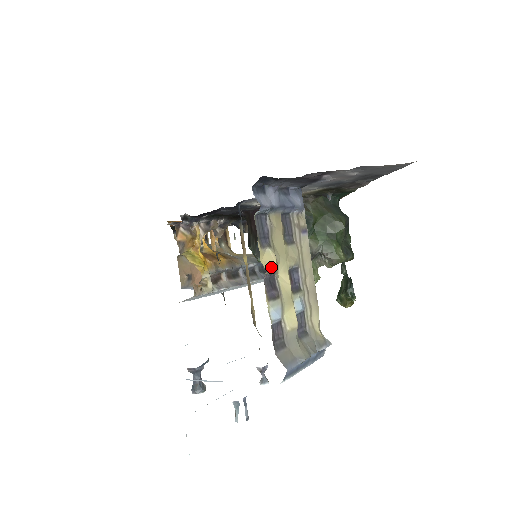
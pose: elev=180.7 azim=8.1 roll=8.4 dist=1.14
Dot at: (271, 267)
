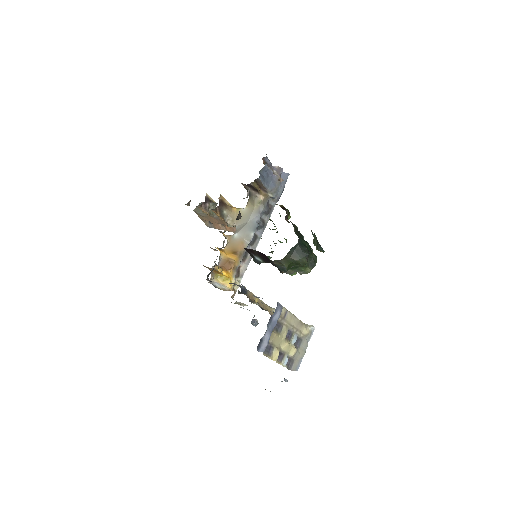
Dot at: (277, 356)
